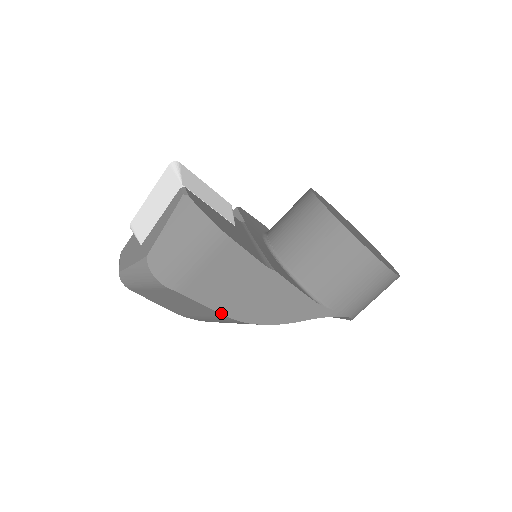
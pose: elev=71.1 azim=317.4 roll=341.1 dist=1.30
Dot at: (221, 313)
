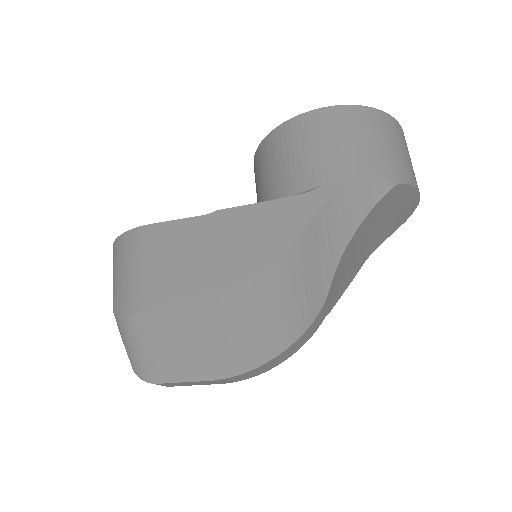
Dot at: (210, 293)
